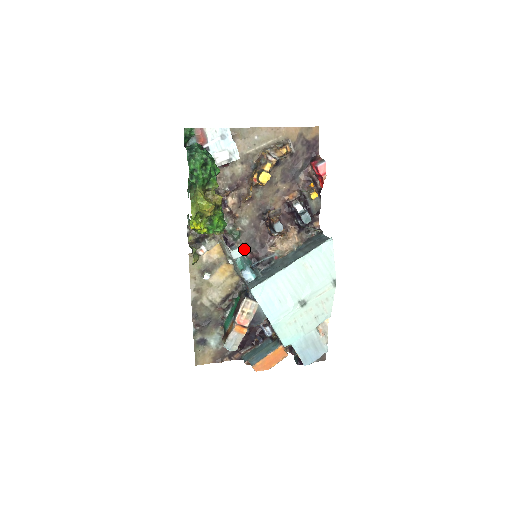
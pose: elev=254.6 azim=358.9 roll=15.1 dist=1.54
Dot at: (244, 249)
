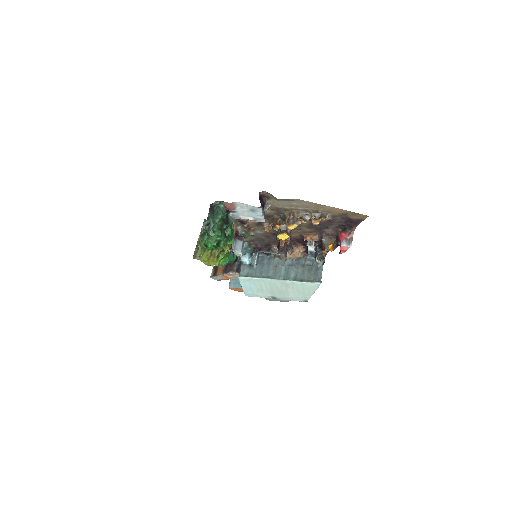
Dot at: (251, 242)
